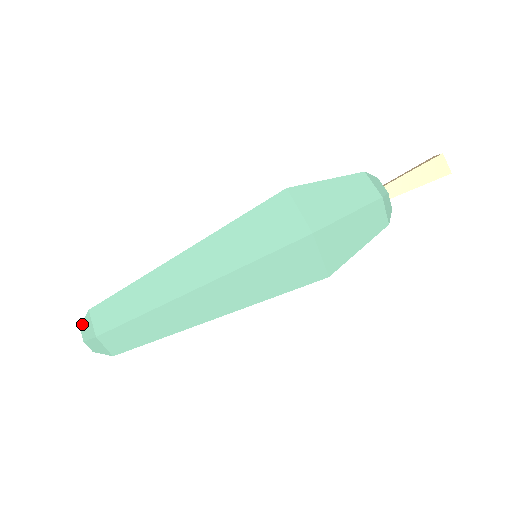
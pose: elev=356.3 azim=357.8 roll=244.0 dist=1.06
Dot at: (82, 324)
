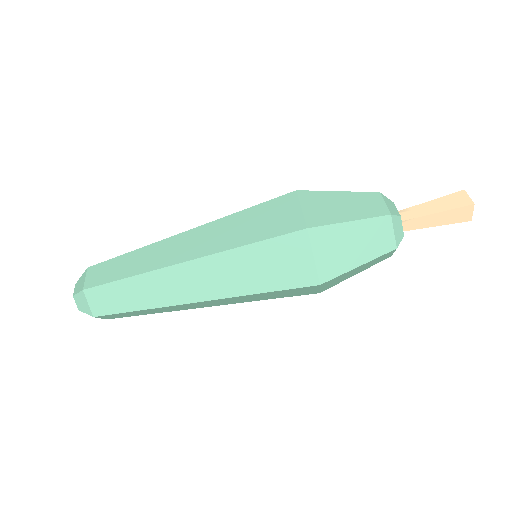
Dot at: (75, 296)
